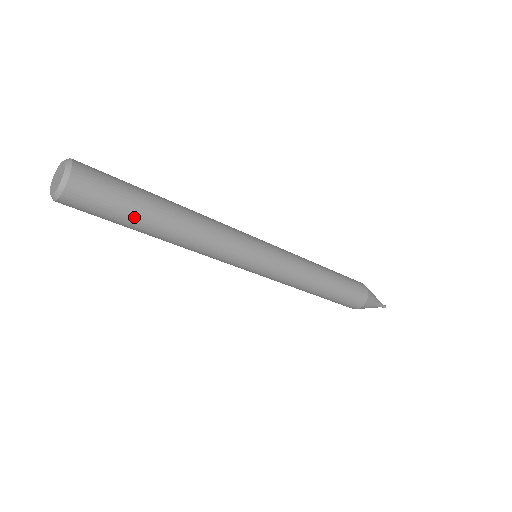
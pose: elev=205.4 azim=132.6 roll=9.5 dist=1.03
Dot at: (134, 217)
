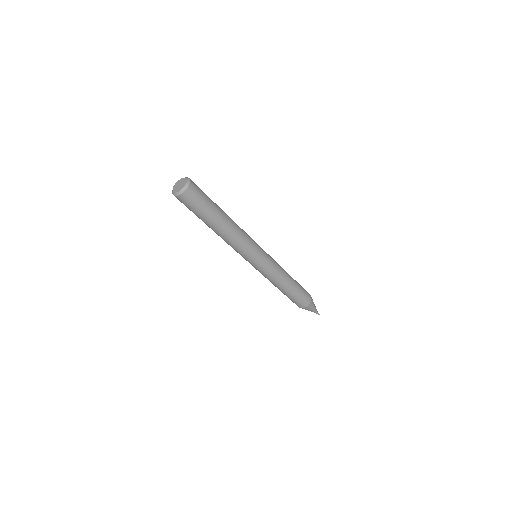
Dot at: (210, 212)
